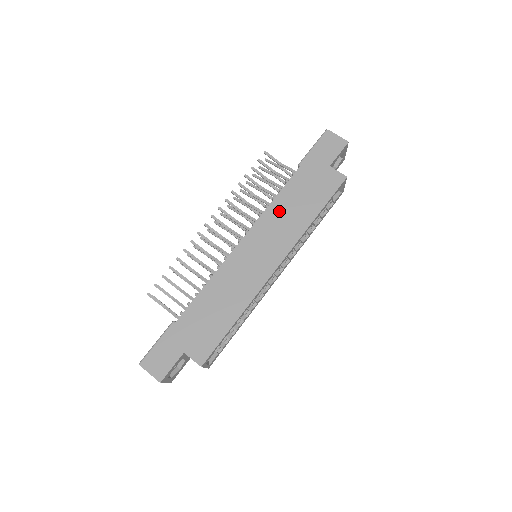
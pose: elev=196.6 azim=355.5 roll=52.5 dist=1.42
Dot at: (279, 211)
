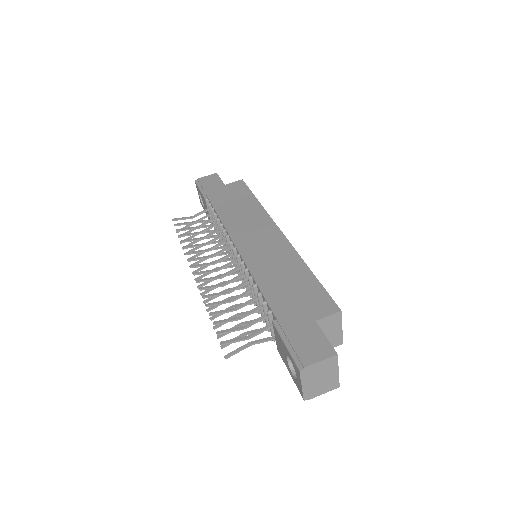
Dot at: (233, 218)
